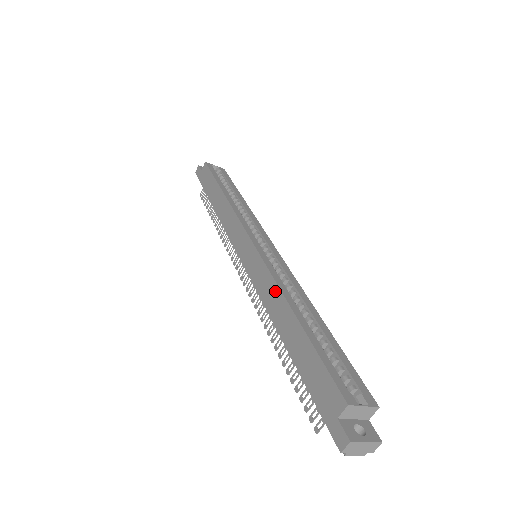
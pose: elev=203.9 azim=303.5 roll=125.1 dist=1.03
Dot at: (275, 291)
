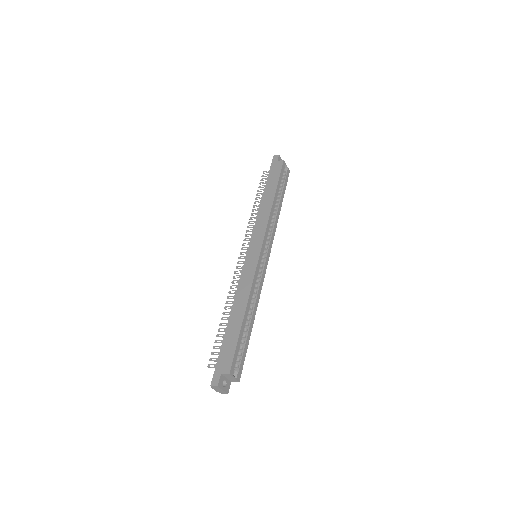
Dot at: (247, 292)
